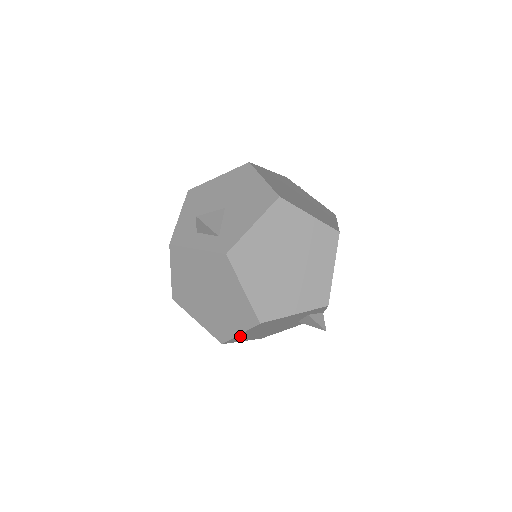
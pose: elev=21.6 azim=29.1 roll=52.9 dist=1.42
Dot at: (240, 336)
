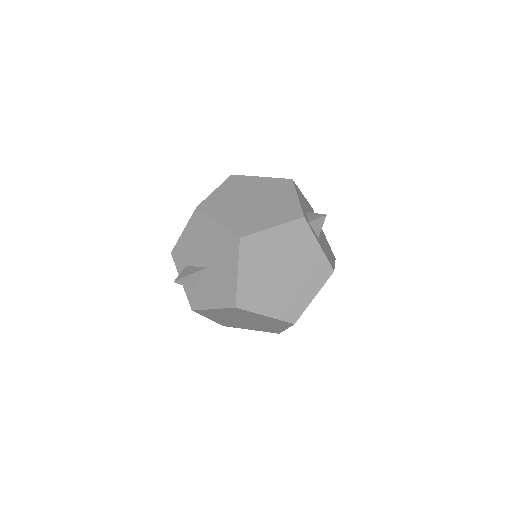
Dot at: occluded
